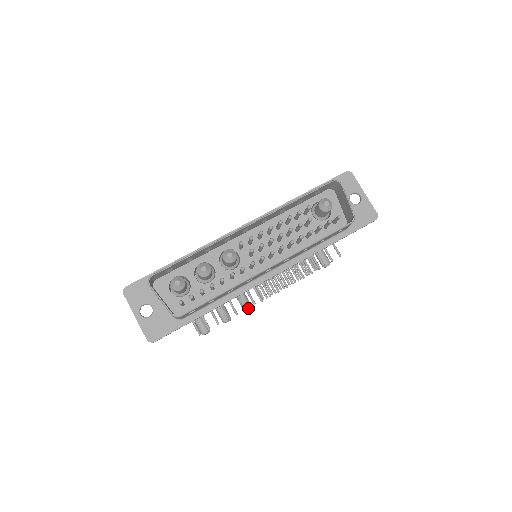
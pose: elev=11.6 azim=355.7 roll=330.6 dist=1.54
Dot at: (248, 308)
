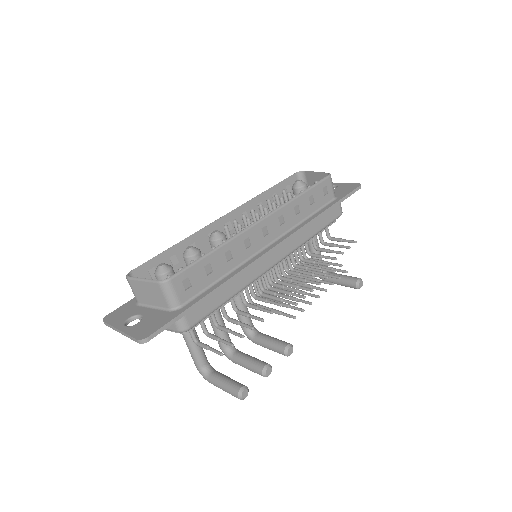
Dot at: (287, 345)
